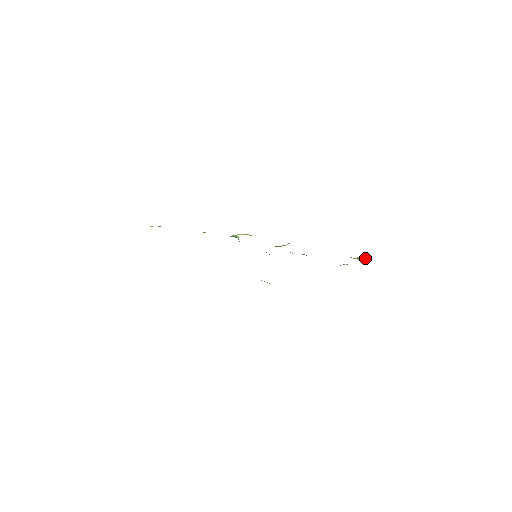
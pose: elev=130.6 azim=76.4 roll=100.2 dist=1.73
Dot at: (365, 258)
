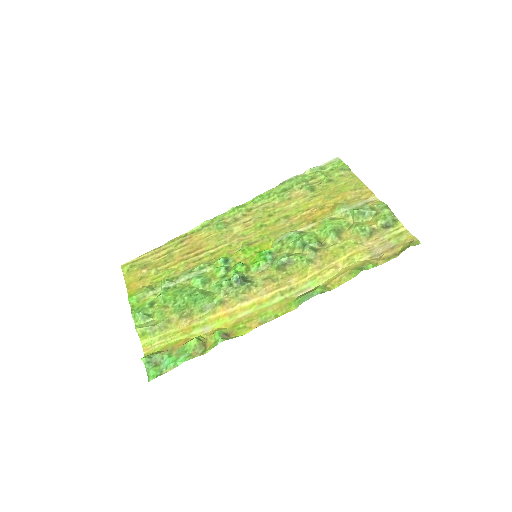
Dot at: (388, 225)
